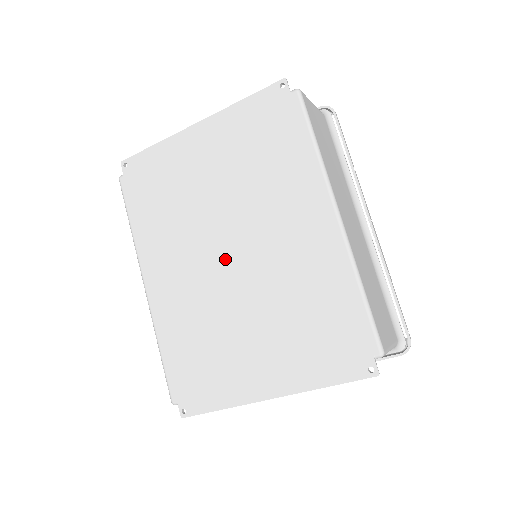
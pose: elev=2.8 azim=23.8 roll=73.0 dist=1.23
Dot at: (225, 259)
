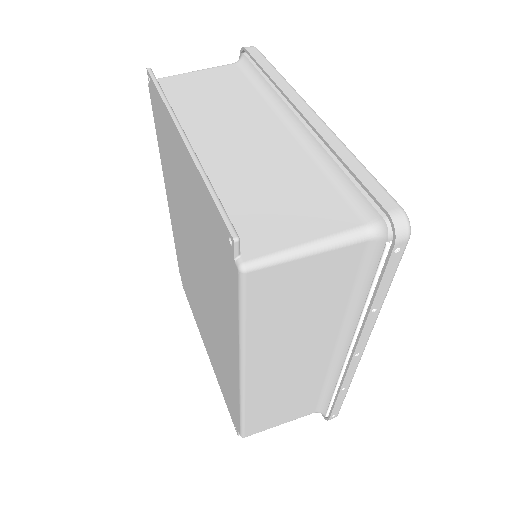
Dot at: (194, 267)
